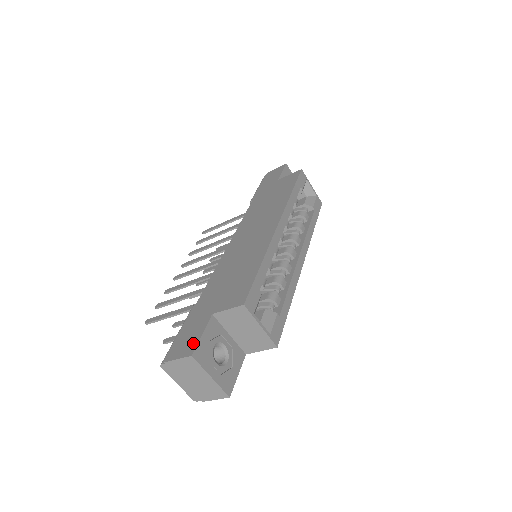
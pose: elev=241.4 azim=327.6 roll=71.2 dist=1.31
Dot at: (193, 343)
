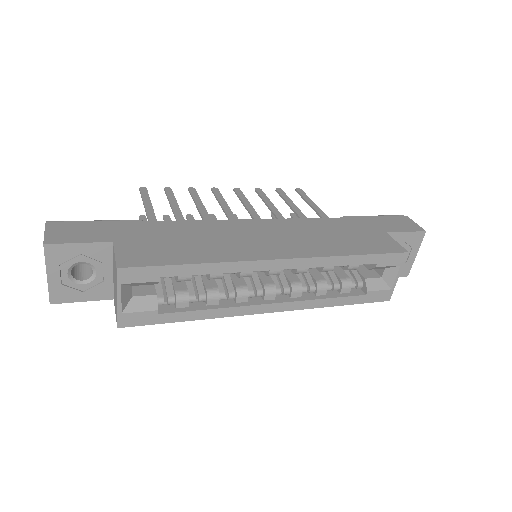
Dot at: (65, 239)
